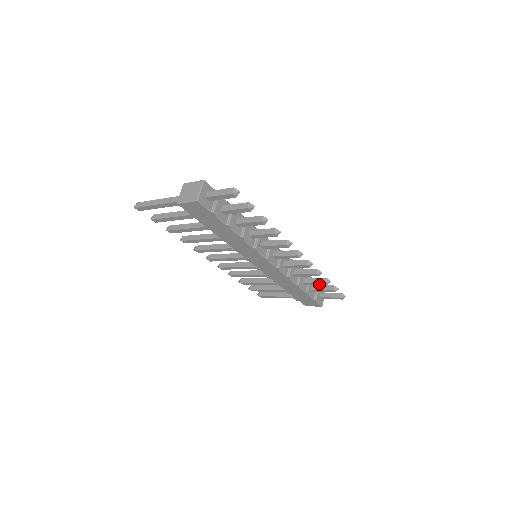
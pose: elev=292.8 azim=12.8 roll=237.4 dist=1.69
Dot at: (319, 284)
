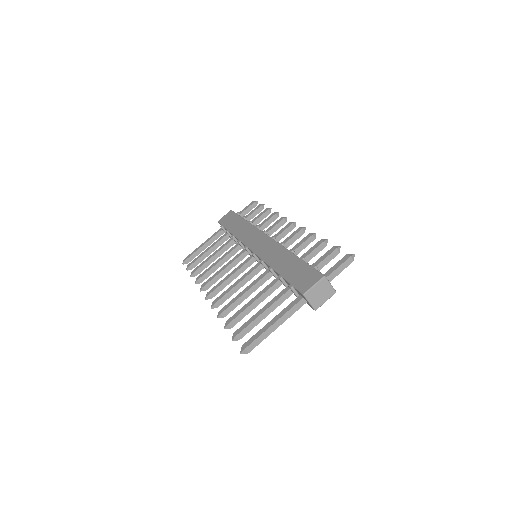
Dot at: (263, 217)
